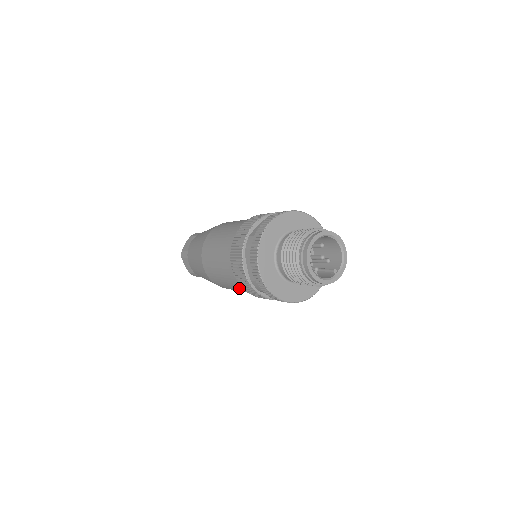
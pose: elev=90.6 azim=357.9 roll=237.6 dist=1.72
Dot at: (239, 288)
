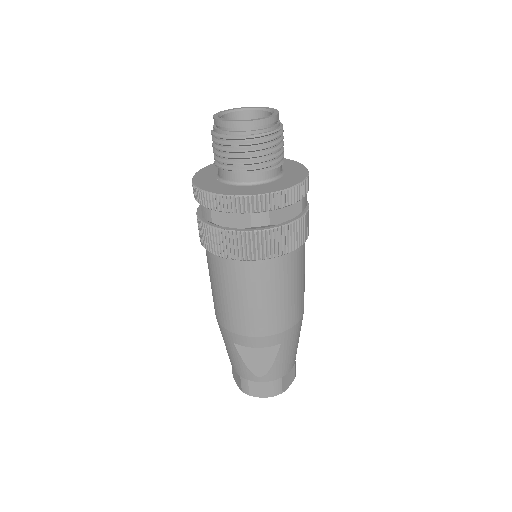
Dot at: (225, 277)
